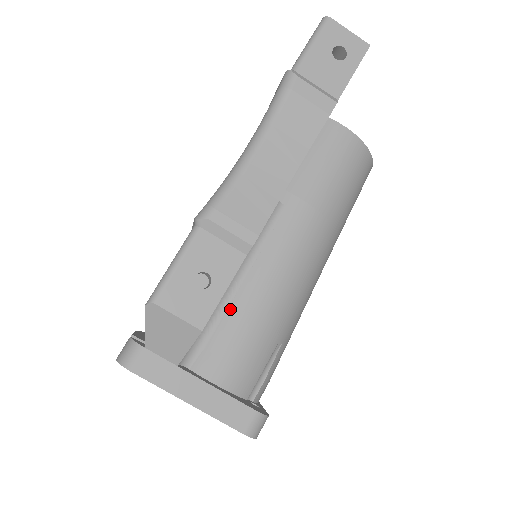
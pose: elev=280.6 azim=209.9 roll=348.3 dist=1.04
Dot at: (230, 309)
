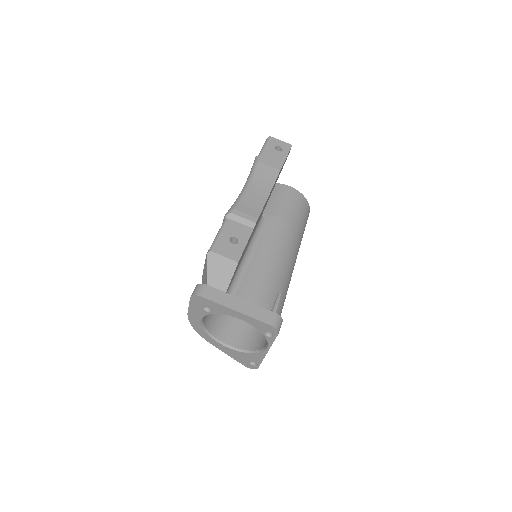
Dot at: (248, 270)
